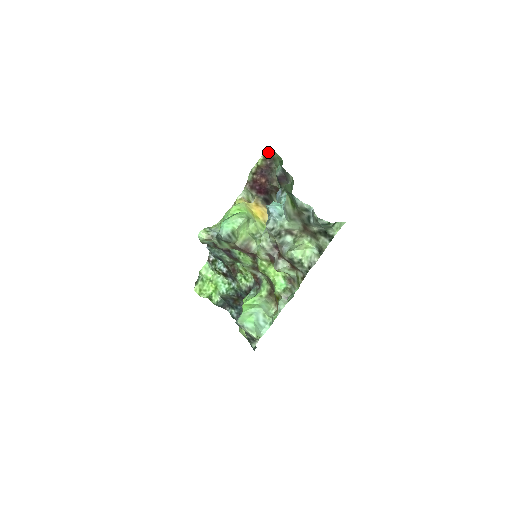
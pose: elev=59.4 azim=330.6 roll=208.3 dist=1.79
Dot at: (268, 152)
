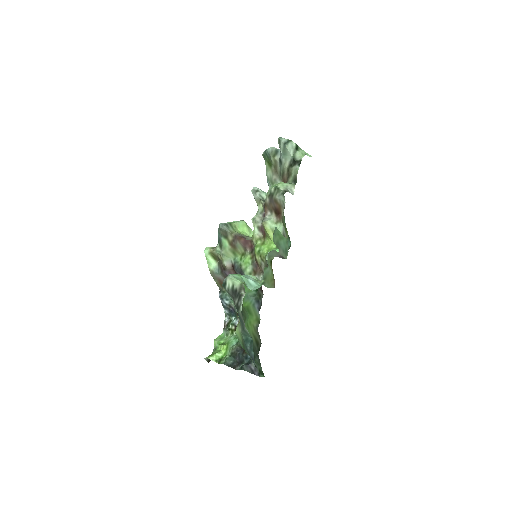
Dot at: occluded
